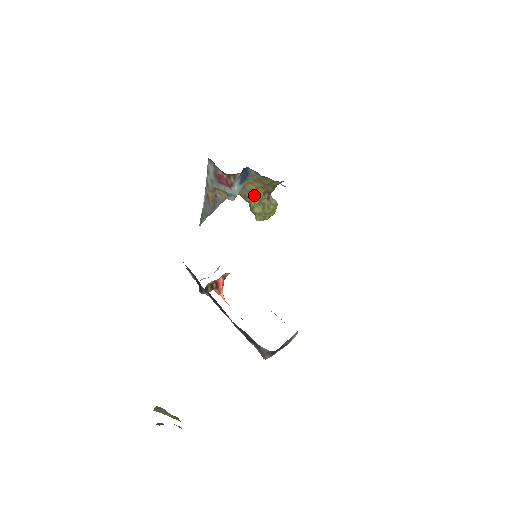
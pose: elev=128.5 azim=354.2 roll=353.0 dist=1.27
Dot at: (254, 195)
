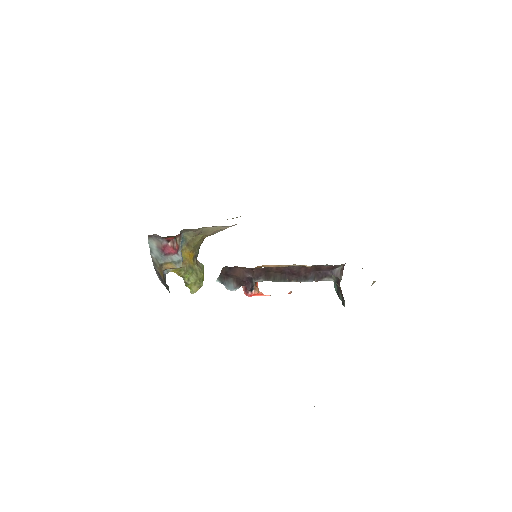
Dot at: (187, 264)
